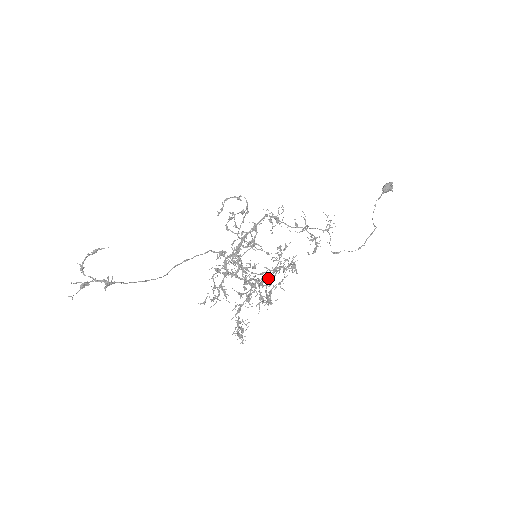
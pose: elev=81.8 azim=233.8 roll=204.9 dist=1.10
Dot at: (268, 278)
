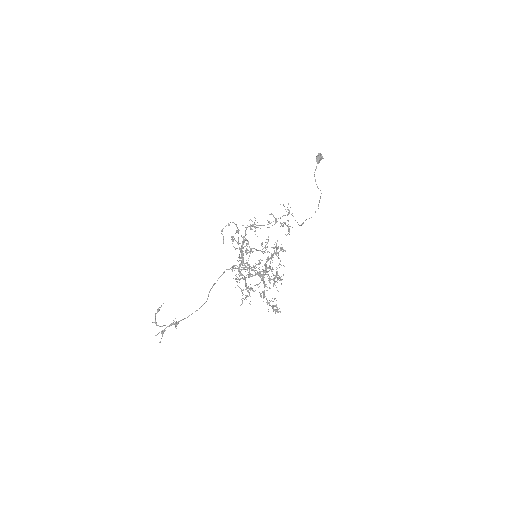
Dot at: (269, 265)
